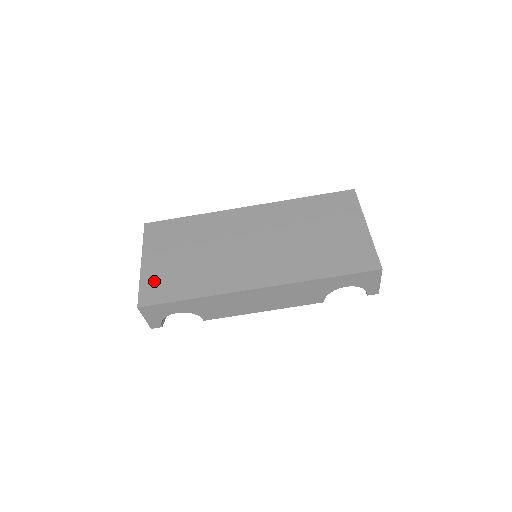
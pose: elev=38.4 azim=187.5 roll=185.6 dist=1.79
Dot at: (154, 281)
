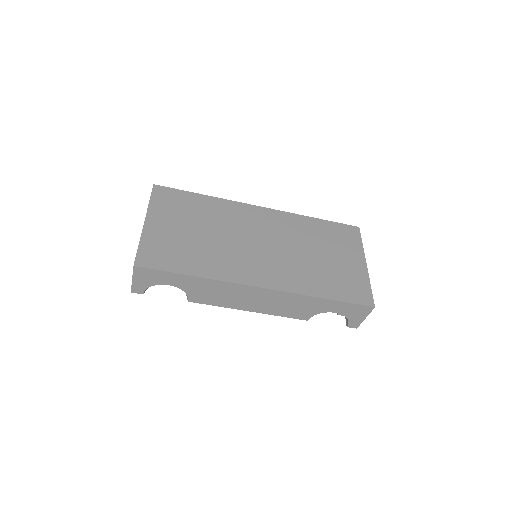
Dot at: (156, 245)
